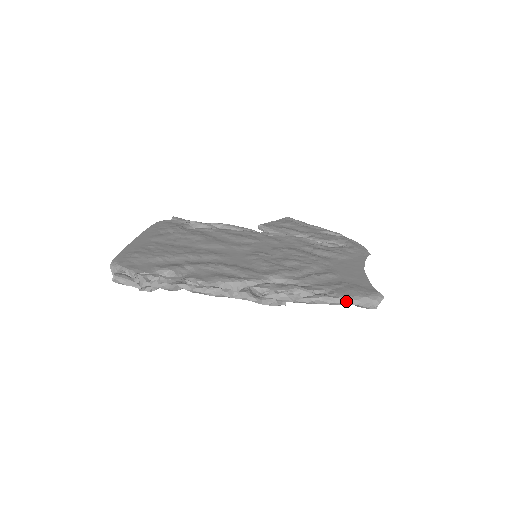
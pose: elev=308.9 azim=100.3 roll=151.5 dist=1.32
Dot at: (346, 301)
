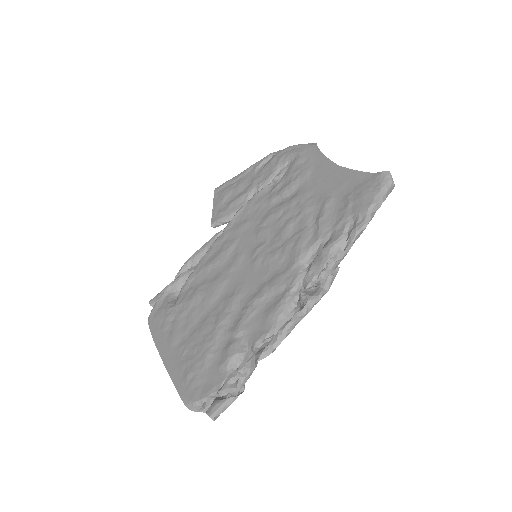
Dot at: (374, 211)
